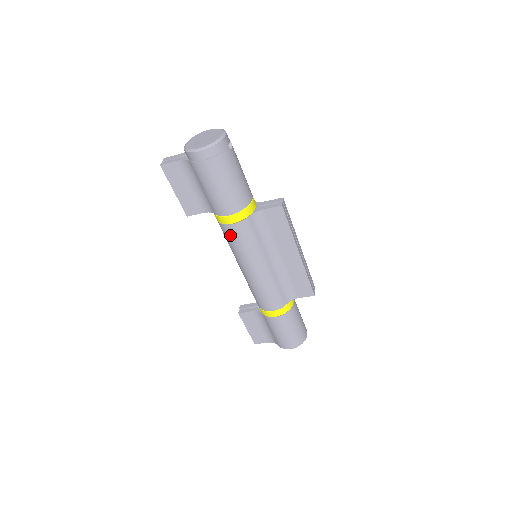
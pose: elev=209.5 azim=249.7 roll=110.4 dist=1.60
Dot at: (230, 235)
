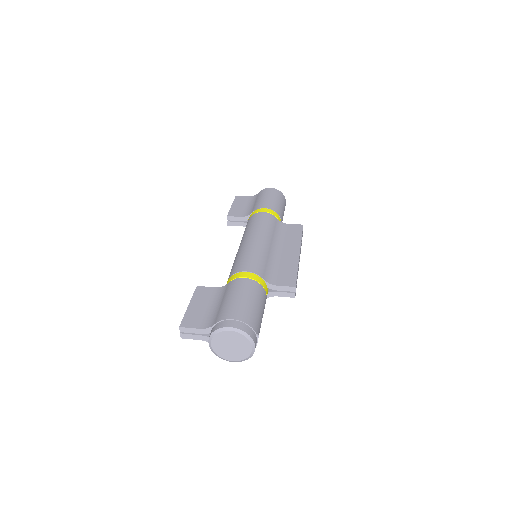
Dot at: occluded
